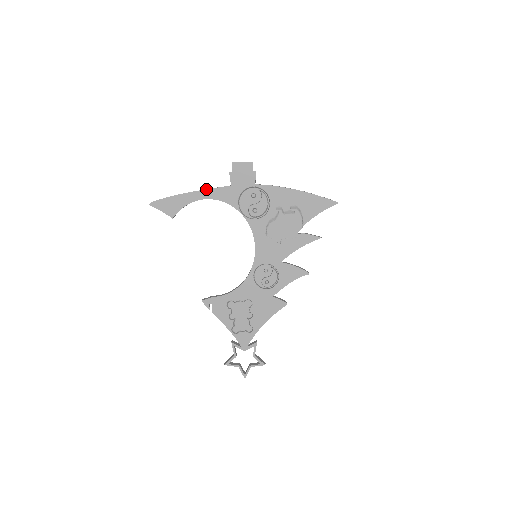
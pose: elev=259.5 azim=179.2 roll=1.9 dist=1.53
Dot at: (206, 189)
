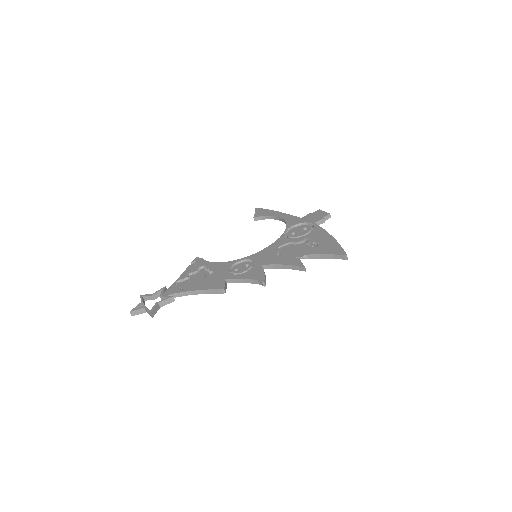
Dot at: (288, 214)
